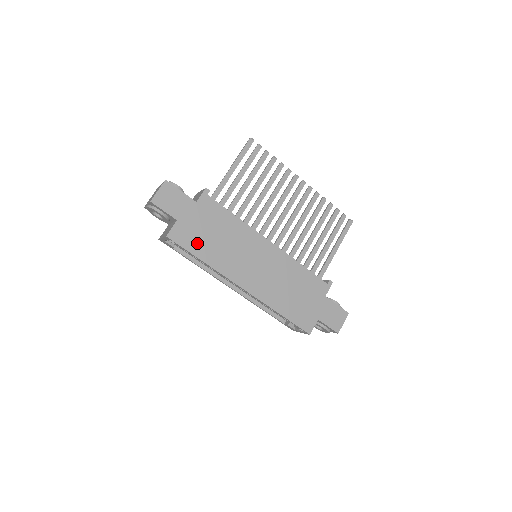
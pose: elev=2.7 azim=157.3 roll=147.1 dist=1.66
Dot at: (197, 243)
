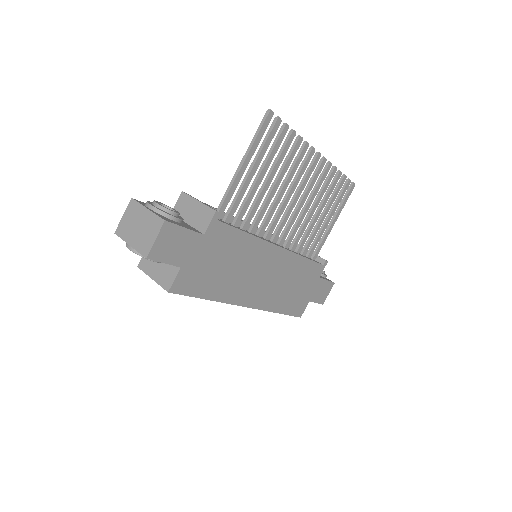
Dot at: (204, 283)
